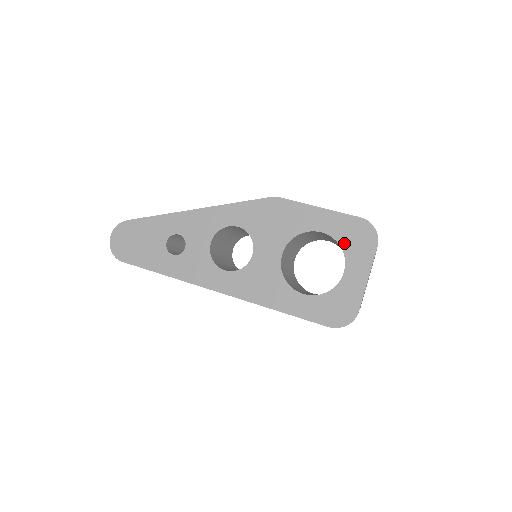
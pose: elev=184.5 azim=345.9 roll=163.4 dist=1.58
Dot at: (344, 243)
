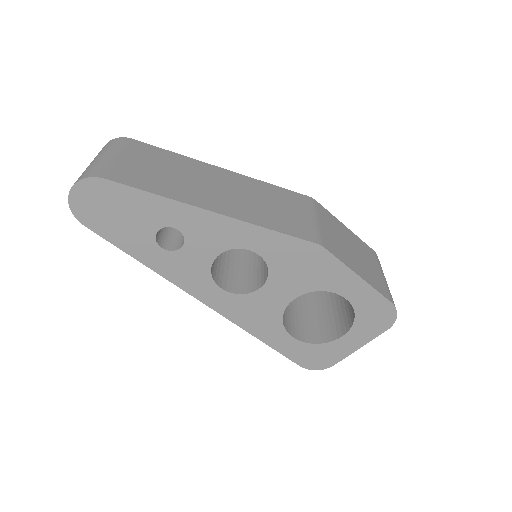
Dot at: (360, 316)
